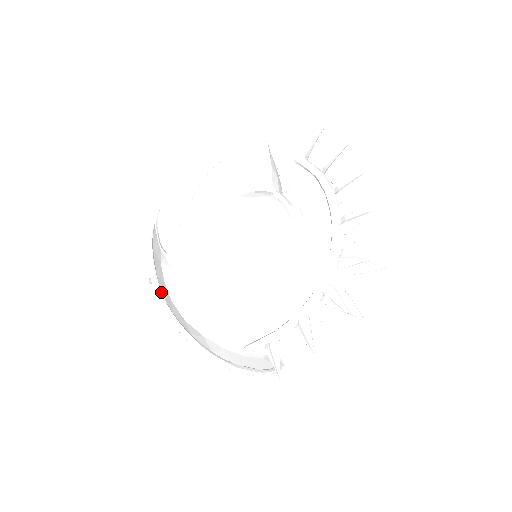
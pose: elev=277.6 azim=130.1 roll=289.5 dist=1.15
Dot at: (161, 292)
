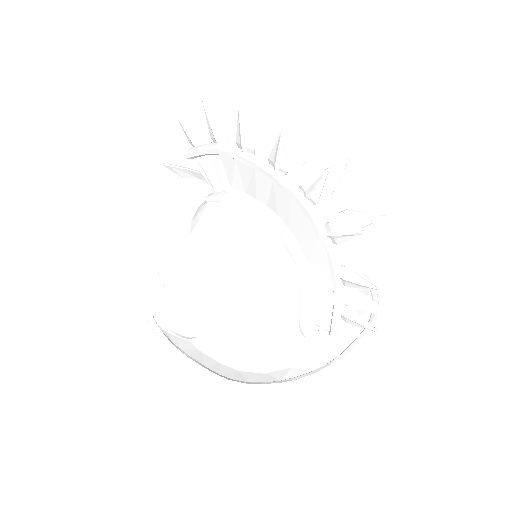
Dot at: (223, 378)
